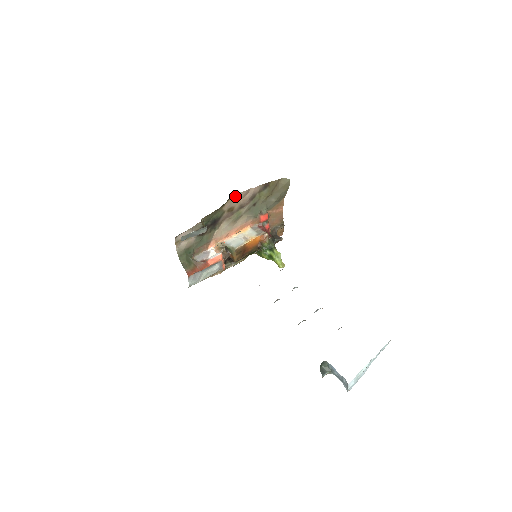
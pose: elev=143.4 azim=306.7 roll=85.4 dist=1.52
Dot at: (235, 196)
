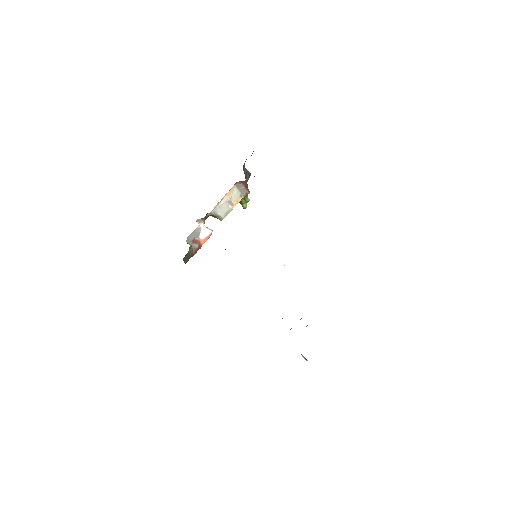
Dot at: occluded
